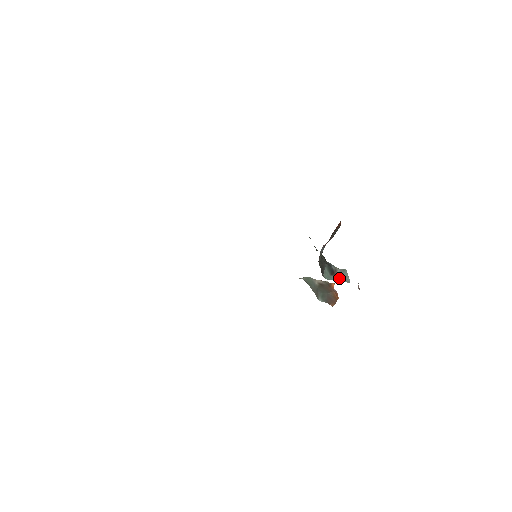
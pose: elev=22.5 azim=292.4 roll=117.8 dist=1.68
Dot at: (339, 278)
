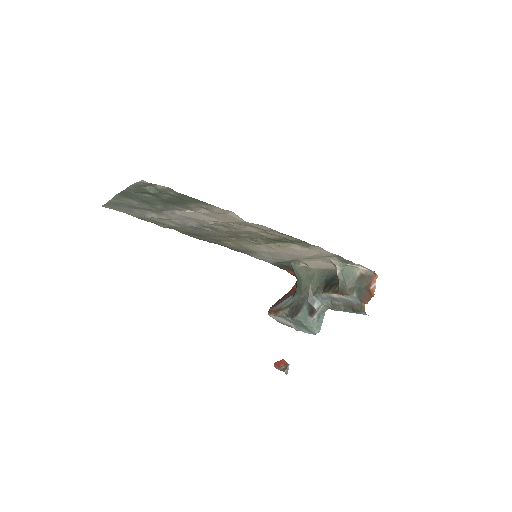
Dot at: (314, 322)
